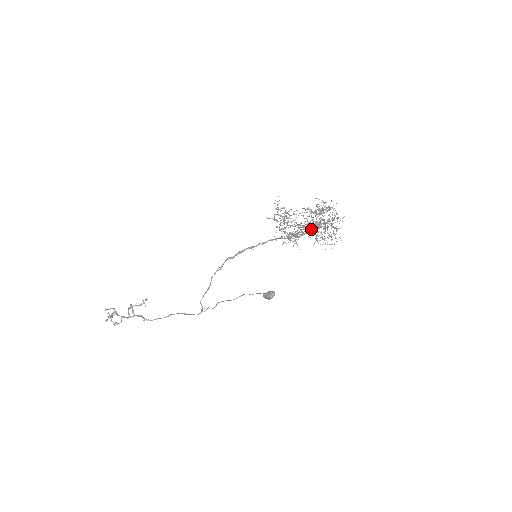
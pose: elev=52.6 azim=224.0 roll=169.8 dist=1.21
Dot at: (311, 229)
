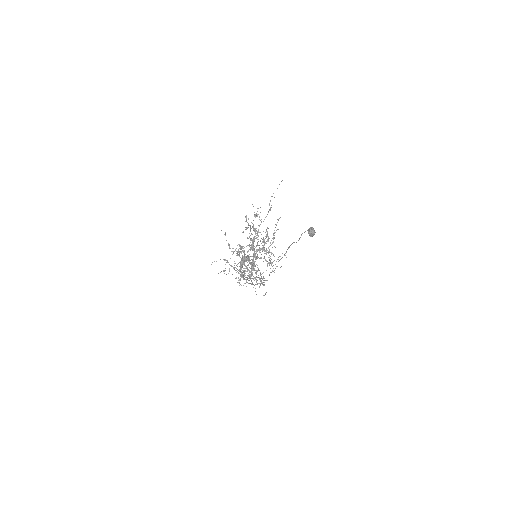
Dot at: (254, 263)
